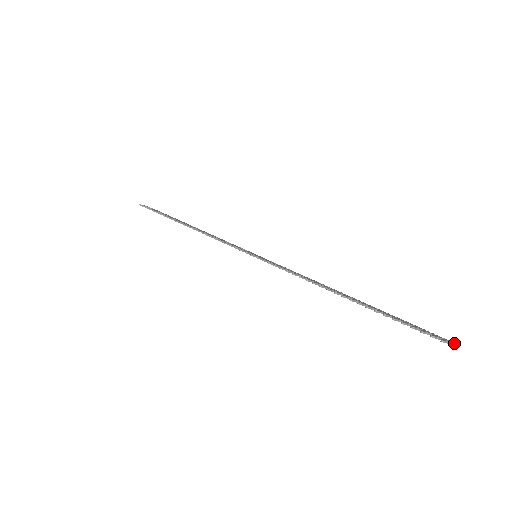
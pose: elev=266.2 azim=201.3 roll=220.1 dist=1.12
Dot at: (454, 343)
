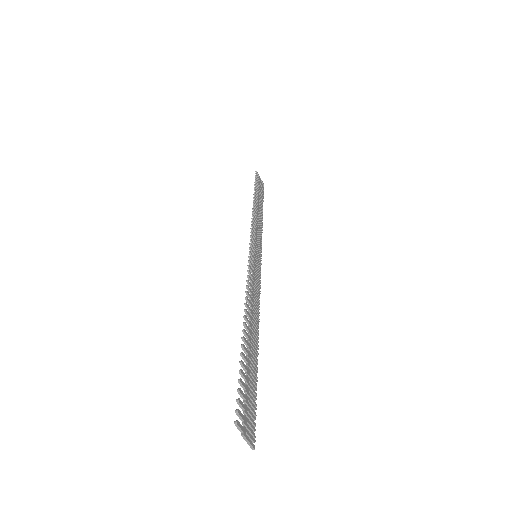
Dot at: (254, 448)
